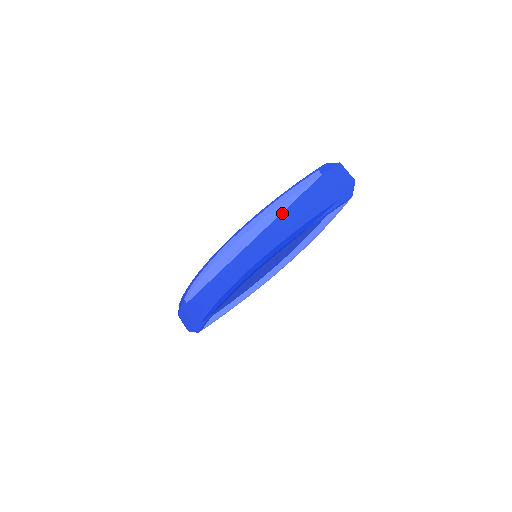
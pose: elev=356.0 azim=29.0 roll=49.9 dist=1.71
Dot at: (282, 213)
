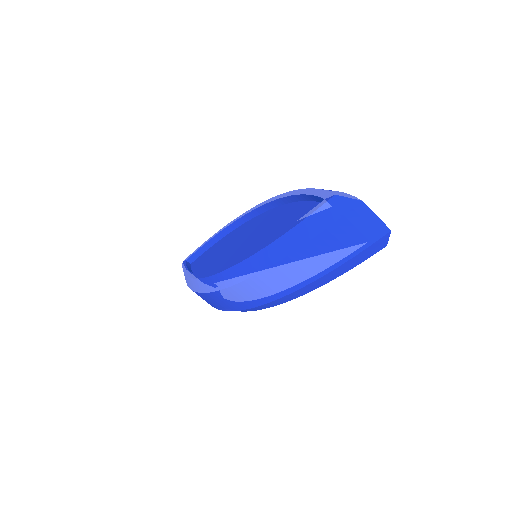
Dot at: (275, 277)
